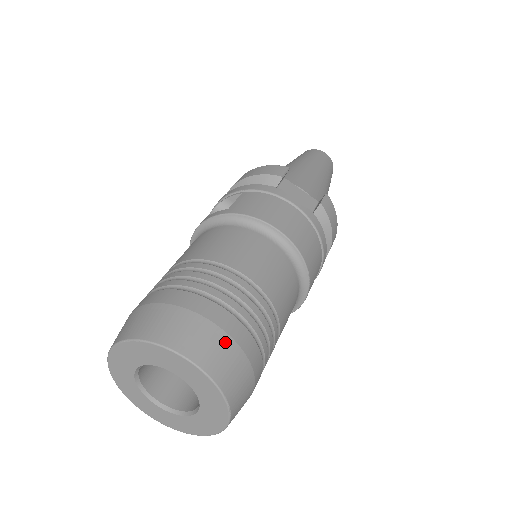
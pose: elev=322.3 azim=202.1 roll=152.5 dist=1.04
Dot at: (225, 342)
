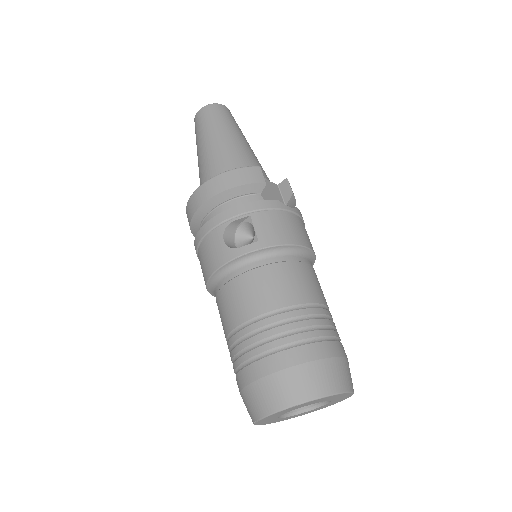
Dot at: (346, 364)
